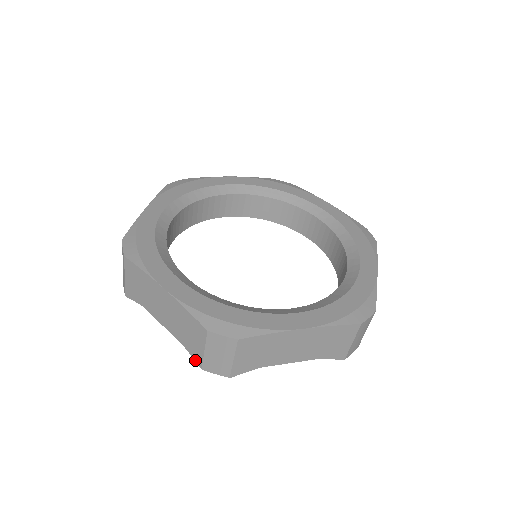
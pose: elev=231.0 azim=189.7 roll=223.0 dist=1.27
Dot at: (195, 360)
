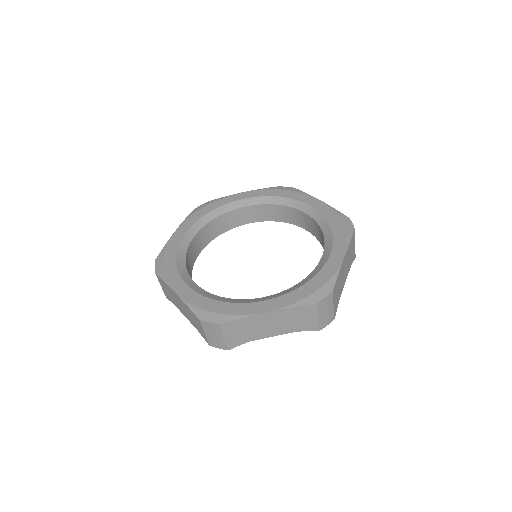
Dot at: occluded
